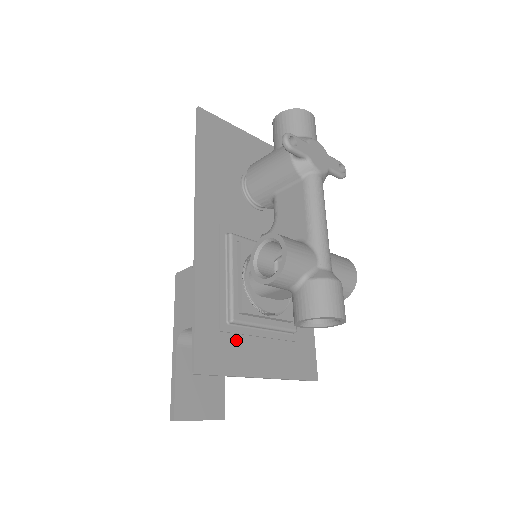
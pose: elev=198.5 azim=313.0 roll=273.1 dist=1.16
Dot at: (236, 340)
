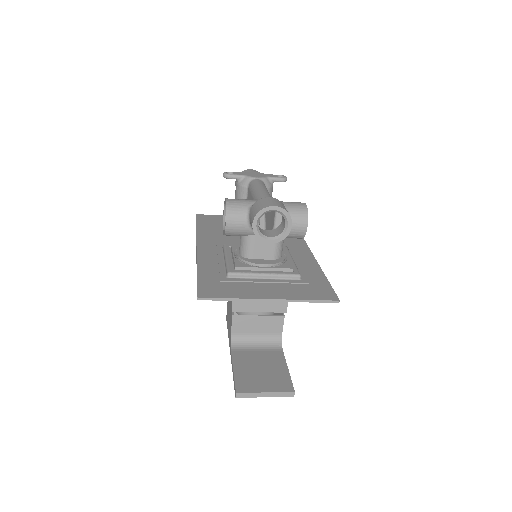
Dot at: (237, 285)
